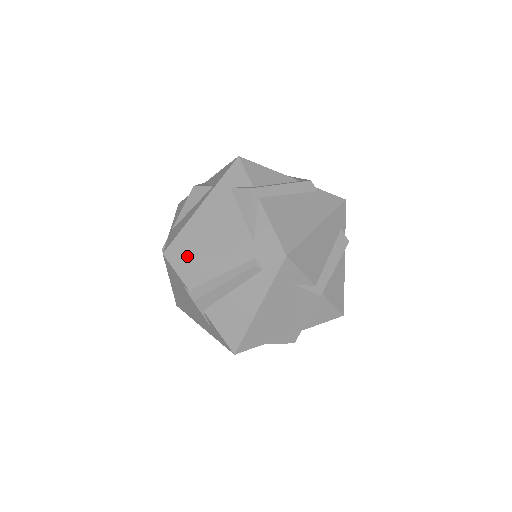
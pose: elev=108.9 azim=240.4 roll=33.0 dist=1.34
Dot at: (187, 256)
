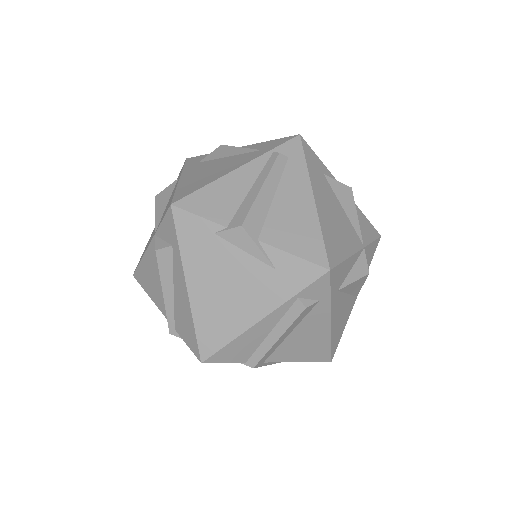
Dot at: (202, 190)
